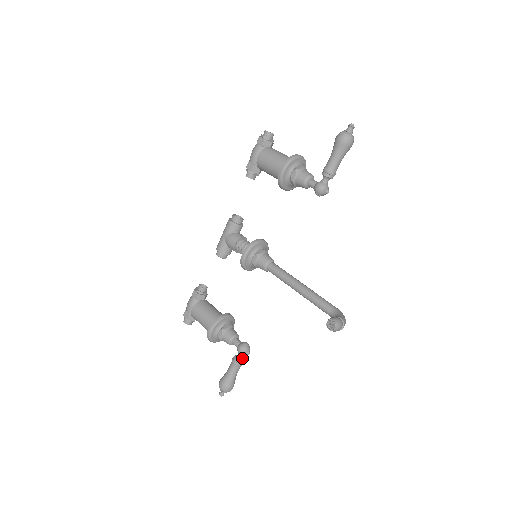
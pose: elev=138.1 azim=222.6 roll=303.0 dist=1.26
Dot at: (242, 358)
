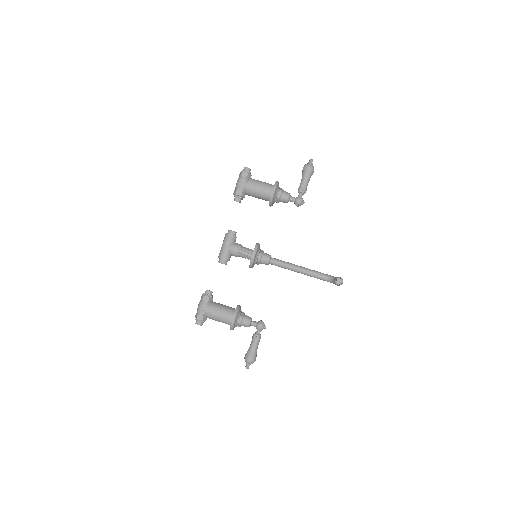
Dot at: occluded
